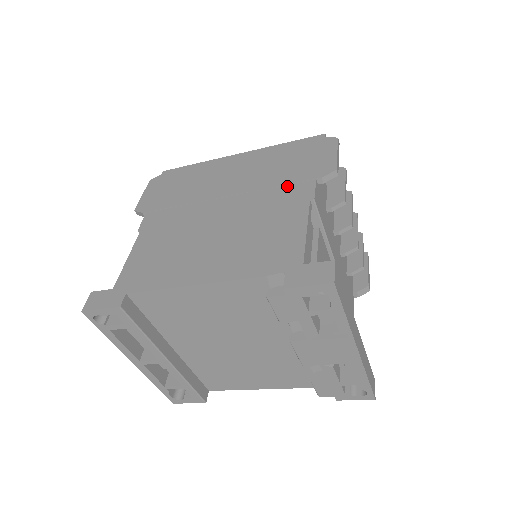
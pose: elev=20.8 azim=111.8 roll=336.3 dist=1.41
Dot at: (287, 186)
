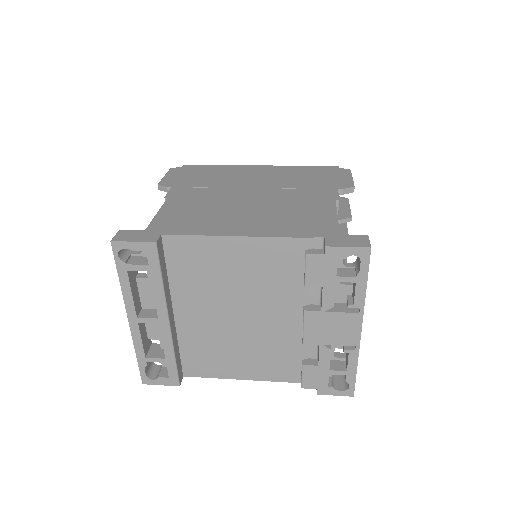
Dot at: (312, 189)
